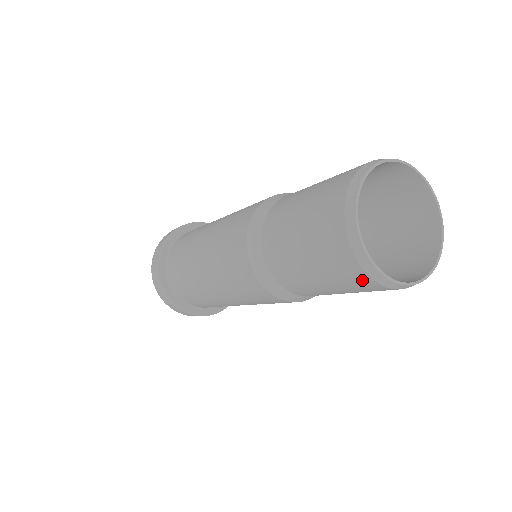
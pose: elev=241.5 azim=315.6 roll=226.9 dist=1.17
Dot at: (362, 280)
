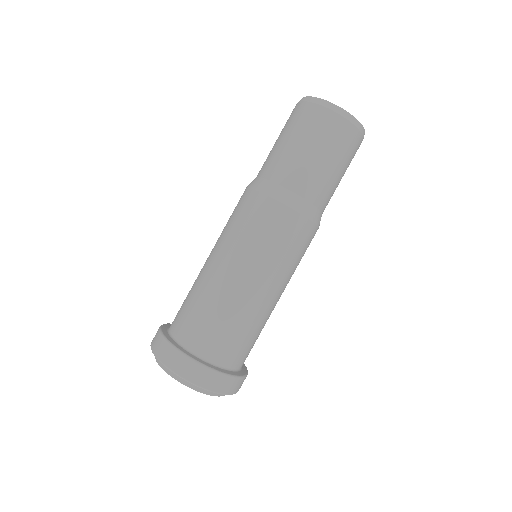
Dot at: (336, 123)
